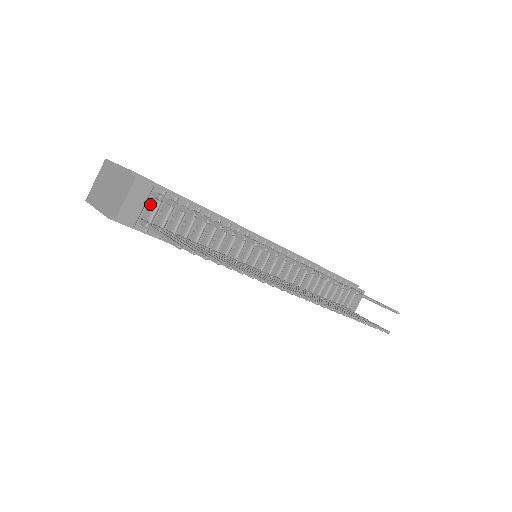
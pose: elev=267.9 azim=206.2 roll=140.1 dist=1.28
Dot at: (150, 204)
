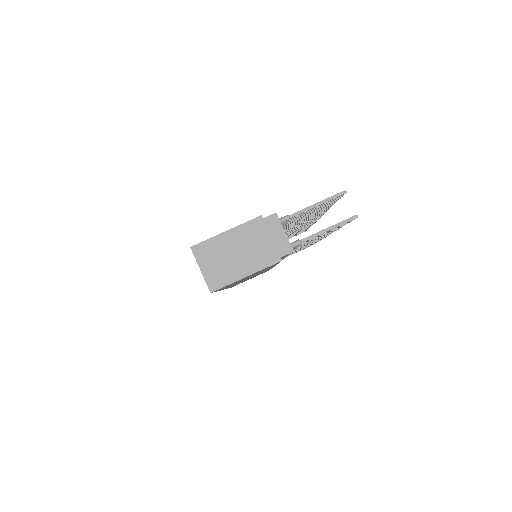
Dot at: occluded
